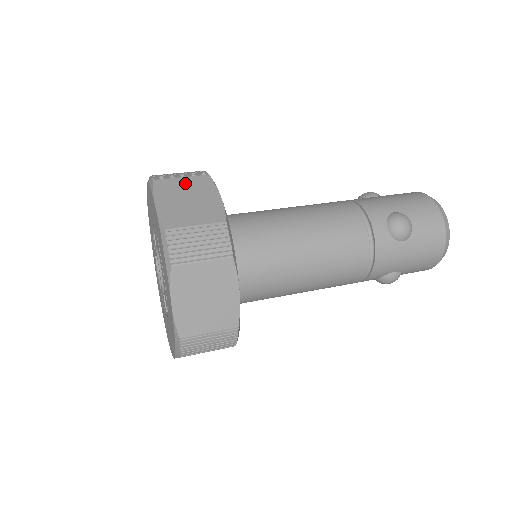
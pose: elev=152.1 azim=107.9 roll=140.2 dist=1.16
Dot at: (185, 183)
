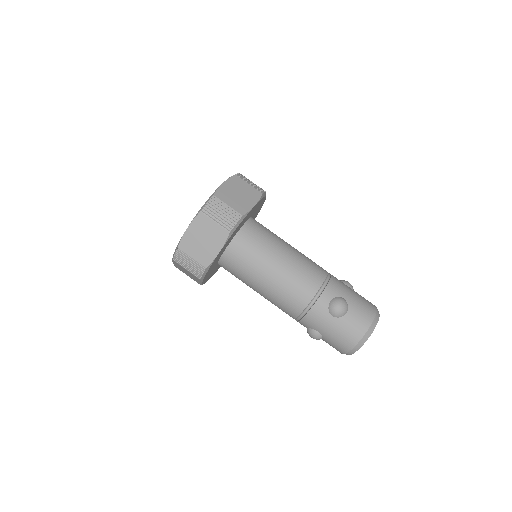
Dot at: (247, 187)
